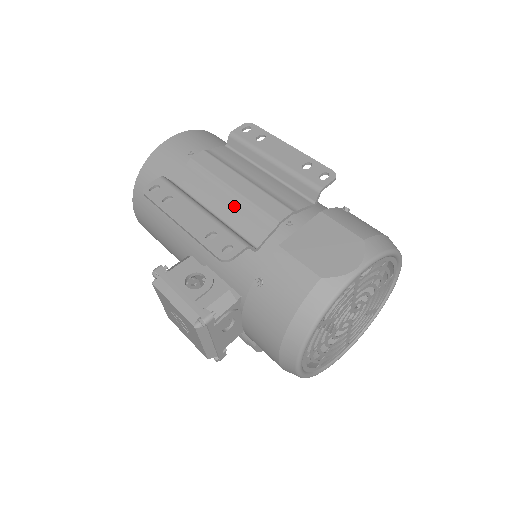
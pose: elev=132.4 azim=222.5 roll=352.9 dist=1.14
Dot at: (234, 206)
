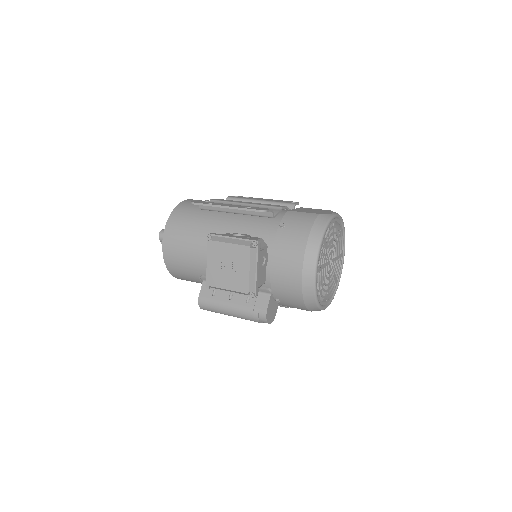
Dot at: occluded
